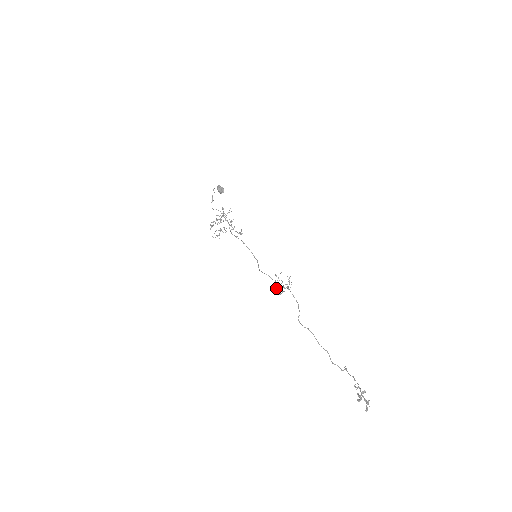
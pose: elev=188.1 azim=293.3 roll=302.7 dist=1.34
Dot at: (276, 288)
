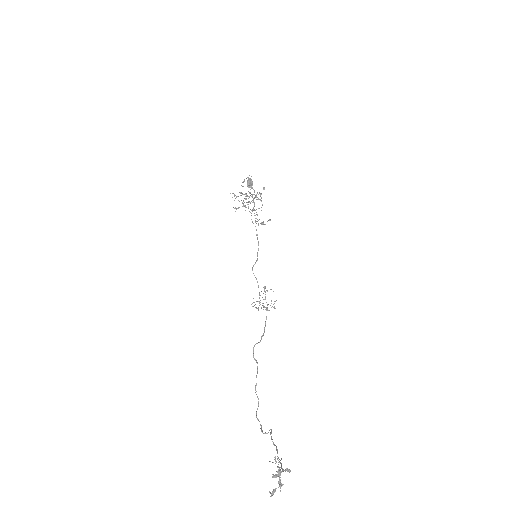
Dot at: occluded
